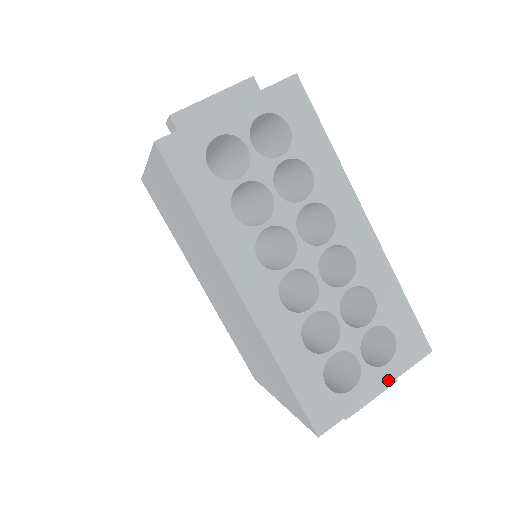
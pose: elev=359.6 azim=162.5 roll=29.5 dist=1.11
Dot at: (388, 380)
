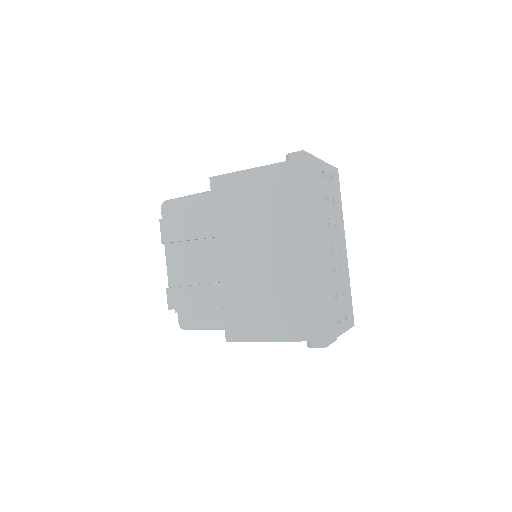
Dot at: (346, 329)
